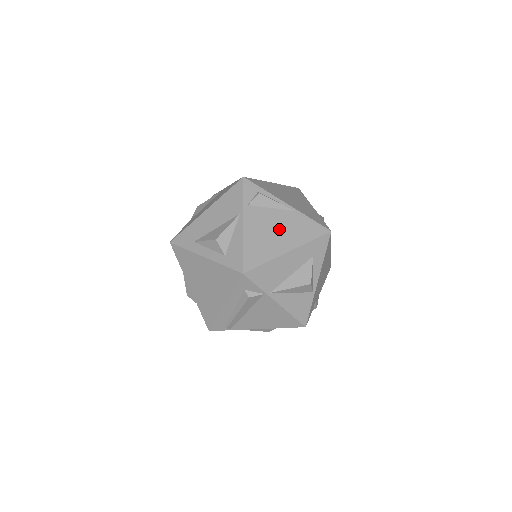
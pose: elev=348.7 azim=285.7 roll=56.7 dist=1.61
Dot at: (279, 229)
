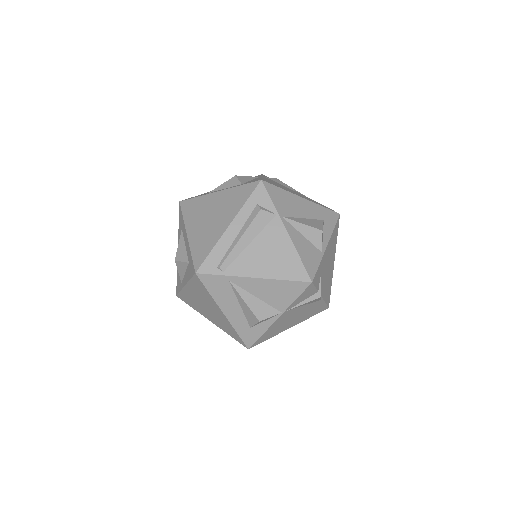
Dot at: occluded
